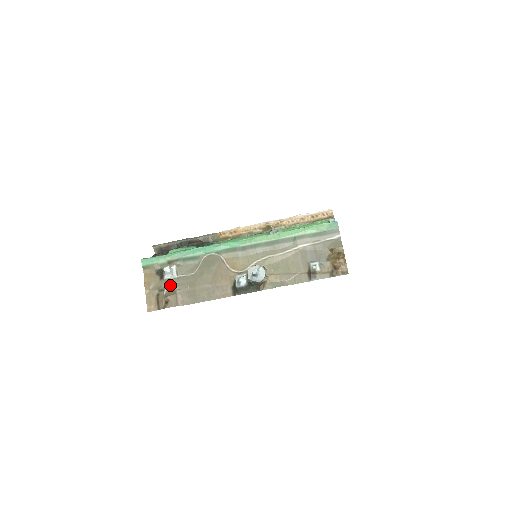
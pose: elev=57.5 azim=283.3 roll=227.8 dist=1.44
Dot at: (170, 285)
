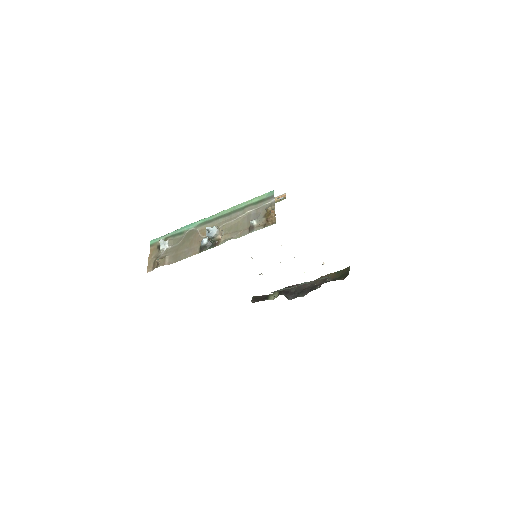
Dot at: (163, 253)
